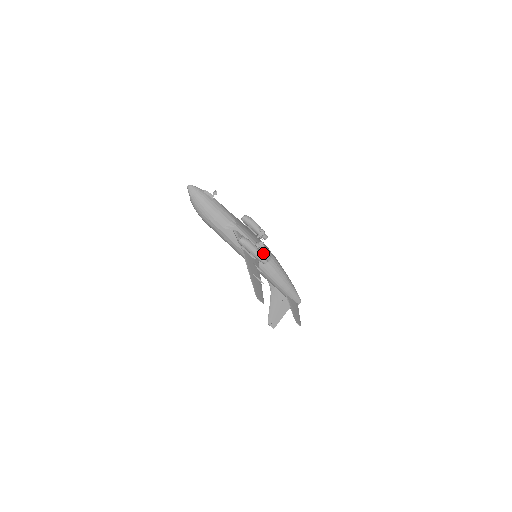
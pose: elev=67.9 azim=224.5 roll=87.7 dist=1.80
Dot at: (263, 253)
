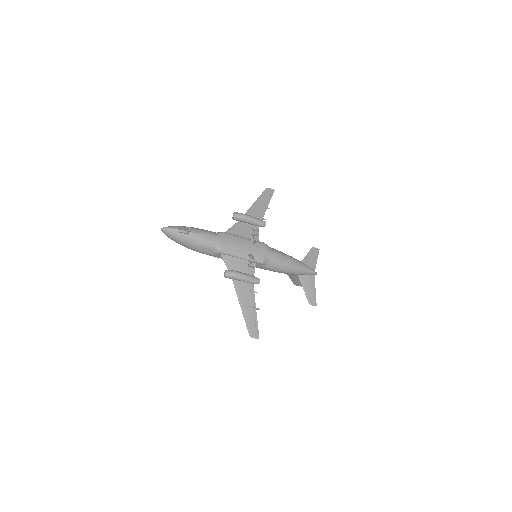
Dot at: (258, 262)
